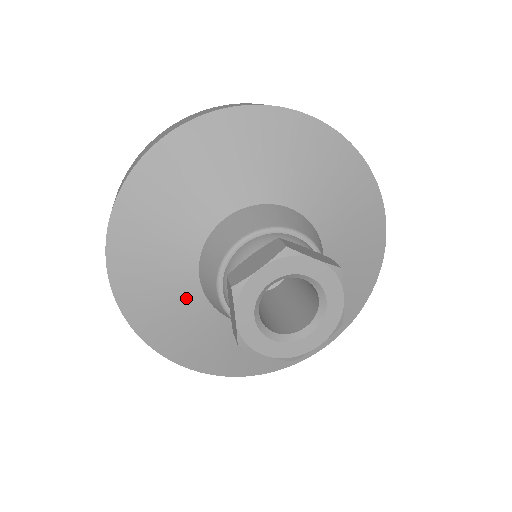
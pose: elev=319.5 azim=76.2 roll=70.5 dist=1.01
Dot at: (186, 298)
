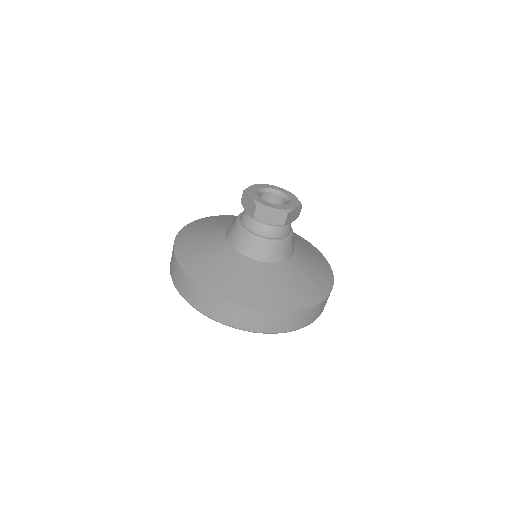
Dot at: (225, 255)
